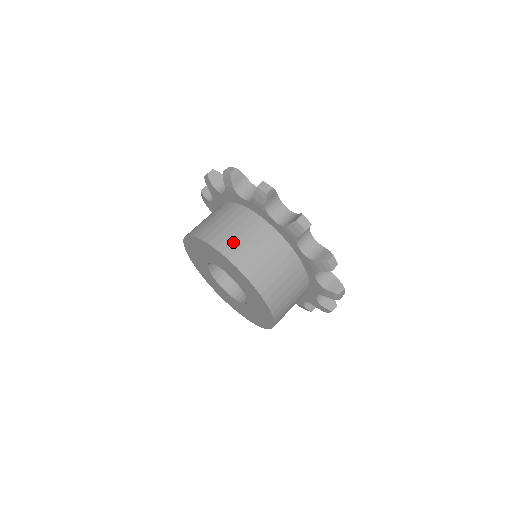
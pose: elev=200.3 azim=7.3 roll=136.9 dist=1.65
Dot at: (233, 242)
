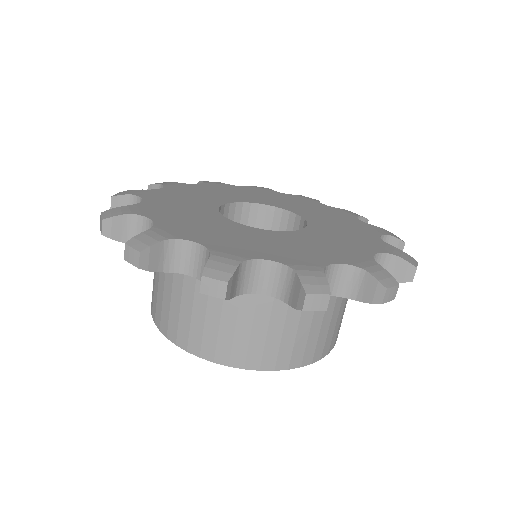
Dot at: (177, 322)
